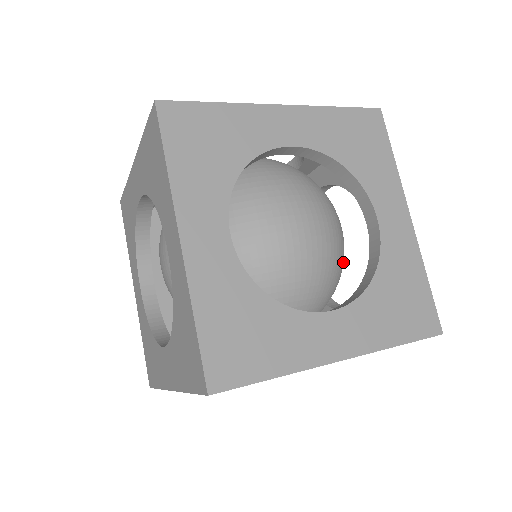
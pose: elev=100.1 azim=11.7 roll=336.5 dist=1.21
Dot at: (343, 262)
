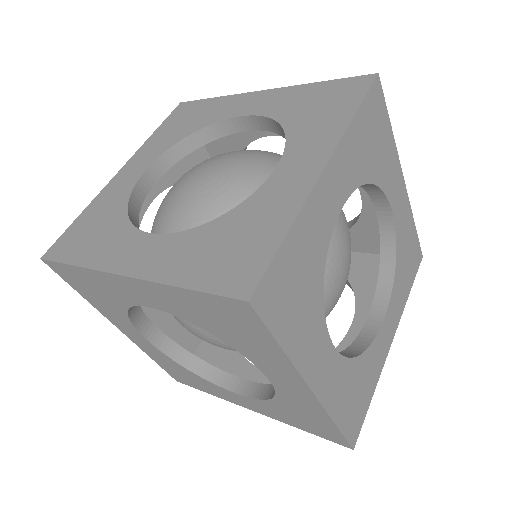
Dot at: occluded
